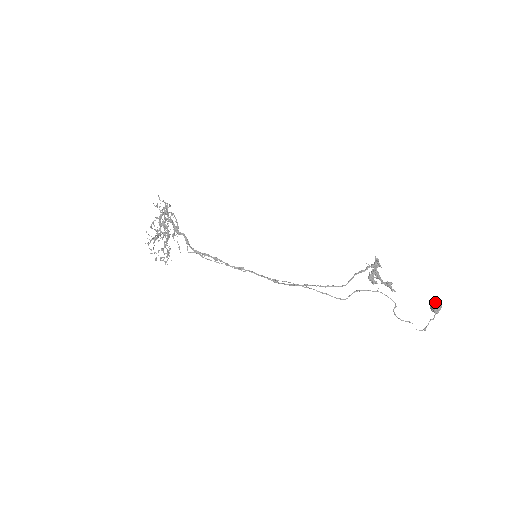
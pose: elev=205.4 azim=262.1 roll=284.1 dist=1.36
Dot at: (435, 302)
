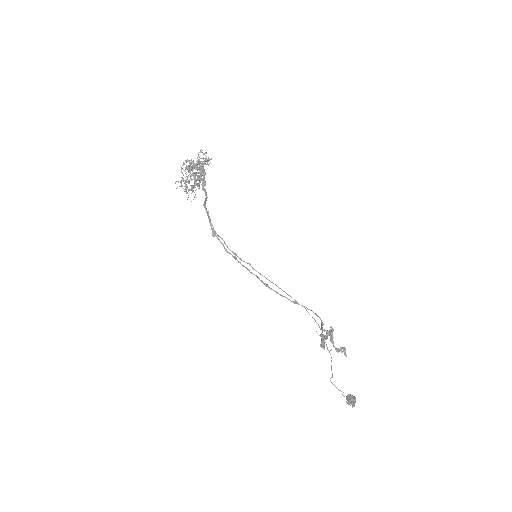
Dot at: occluded
